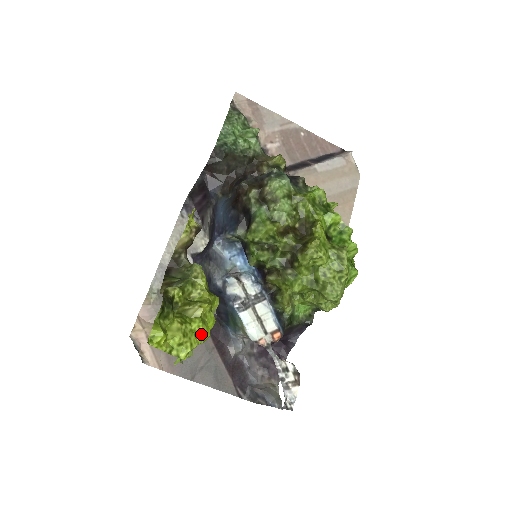
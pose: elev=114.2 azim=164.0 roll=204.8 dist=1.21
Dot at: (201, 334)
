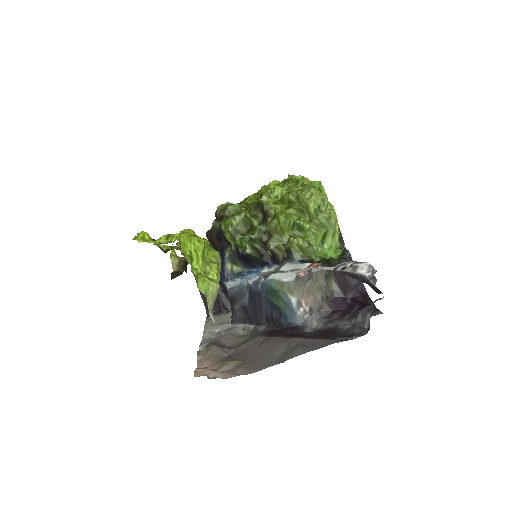
Dot at: (189, 234)
